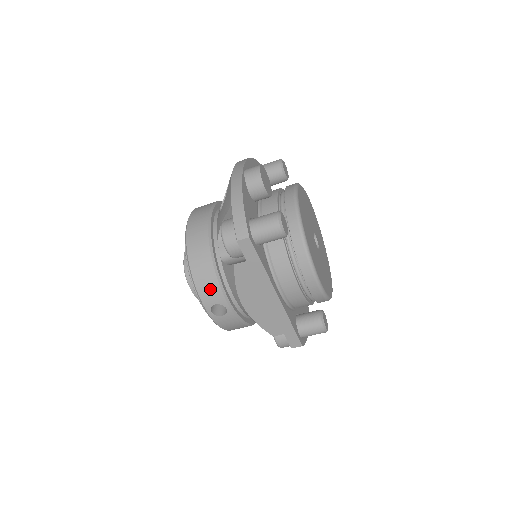
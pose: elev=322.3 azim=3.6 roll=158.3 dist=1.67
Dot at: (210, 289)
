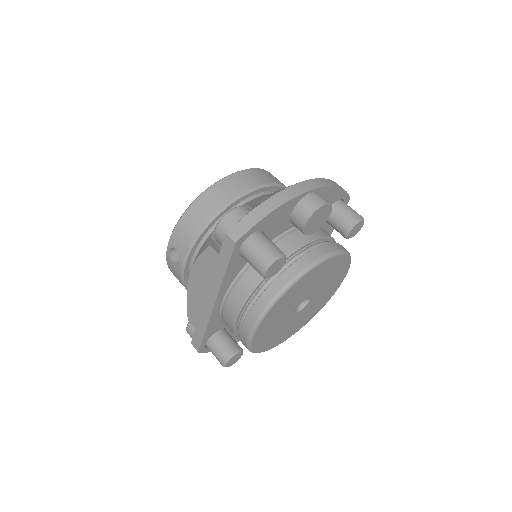
Dot at: (184, 236)
